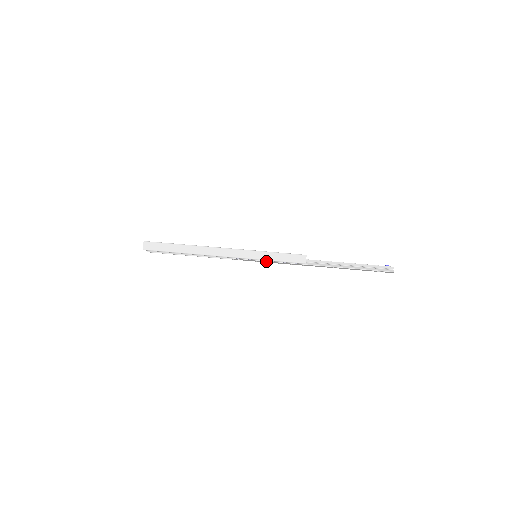
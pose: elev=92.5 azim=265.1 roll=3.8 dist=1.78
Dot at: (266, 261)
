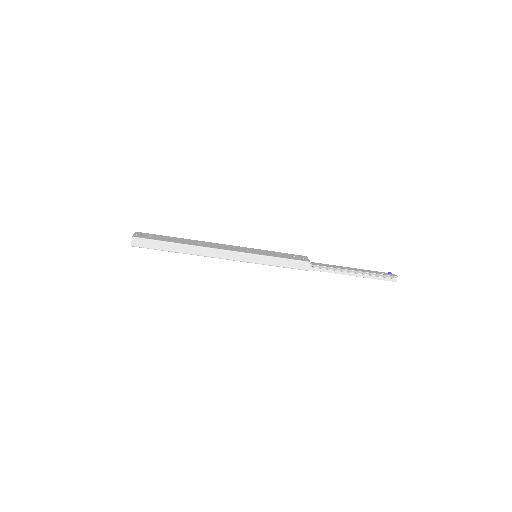
Dot at: occluded
